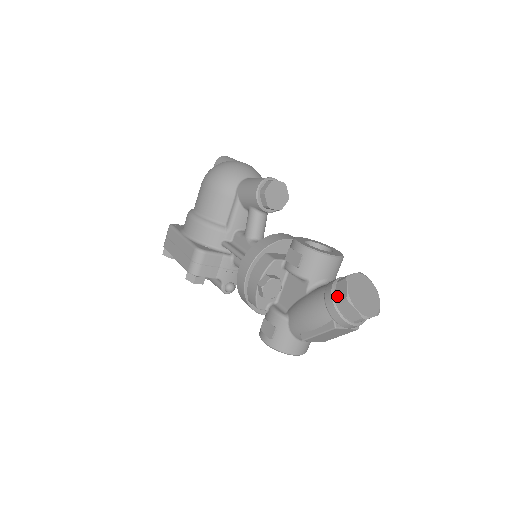
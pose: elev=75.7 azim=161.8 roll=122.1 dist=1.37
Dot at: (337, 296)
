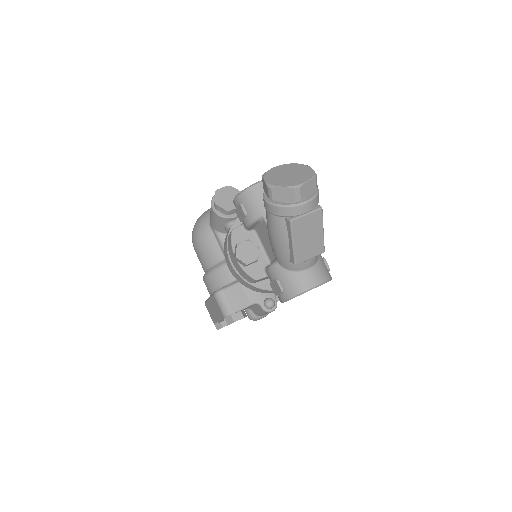
Dot at: (267, 196)
